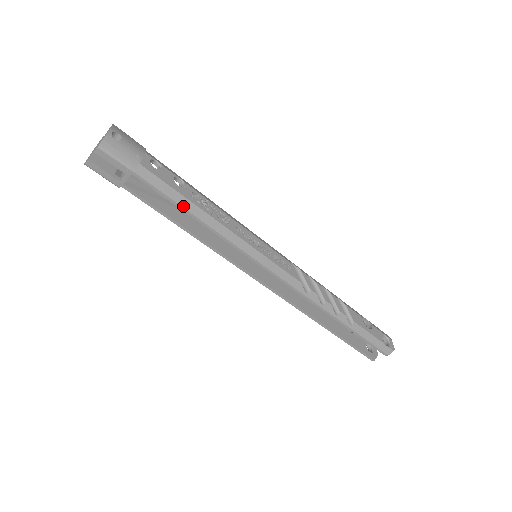
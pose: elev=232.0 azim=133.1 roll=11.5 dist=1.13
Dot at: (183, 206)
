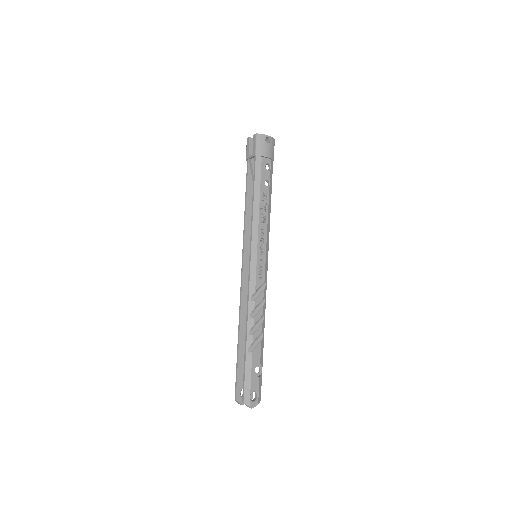
Dot at: (255, 190)
